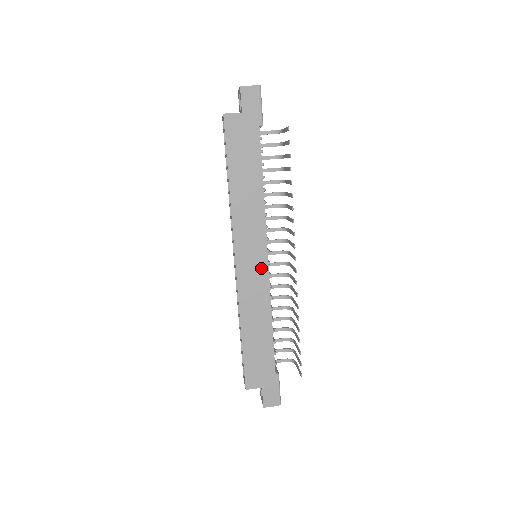
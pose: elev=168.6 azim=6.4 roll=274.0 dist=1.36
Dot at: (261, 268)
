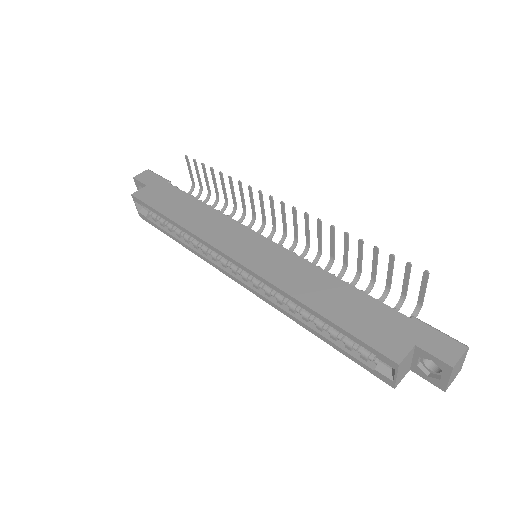
Dot at: (266, 247)
